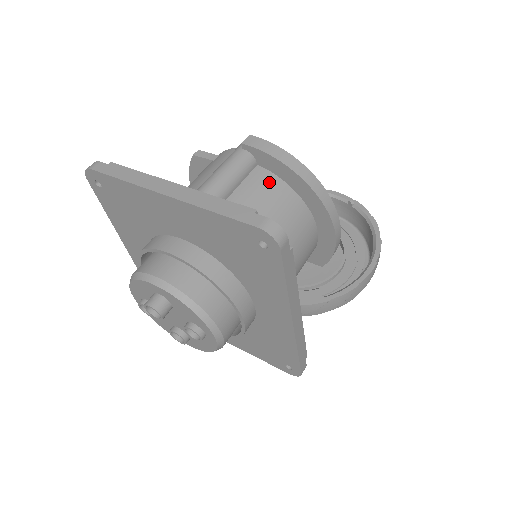
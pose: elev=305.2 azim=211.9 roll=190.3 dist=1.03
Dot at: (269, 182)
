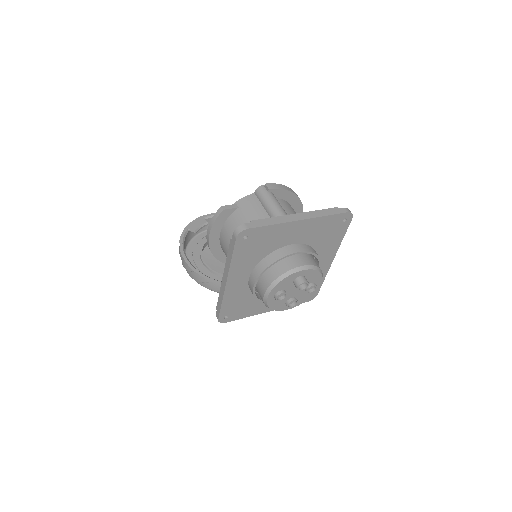
Dot at: (285, 203)
